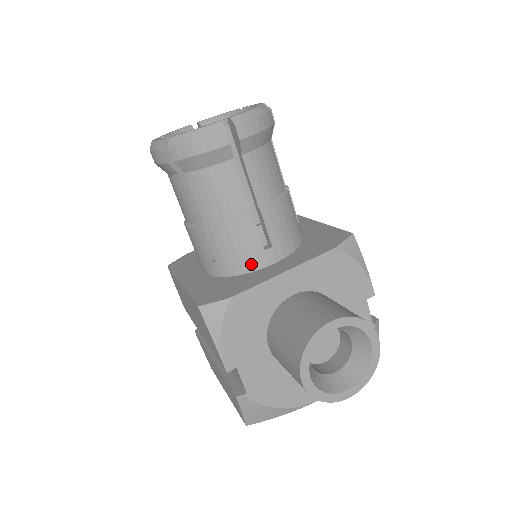
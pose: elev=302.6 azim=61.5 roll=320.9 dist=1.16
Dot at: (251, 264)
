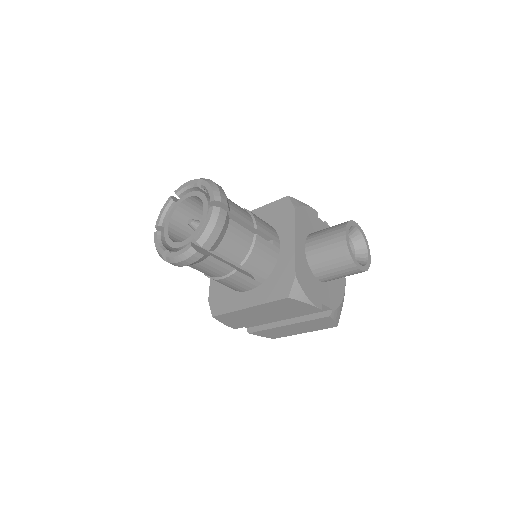
Dot at: (274, 257)
